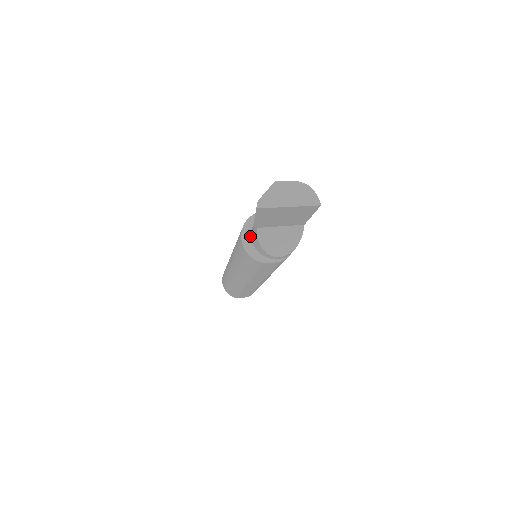
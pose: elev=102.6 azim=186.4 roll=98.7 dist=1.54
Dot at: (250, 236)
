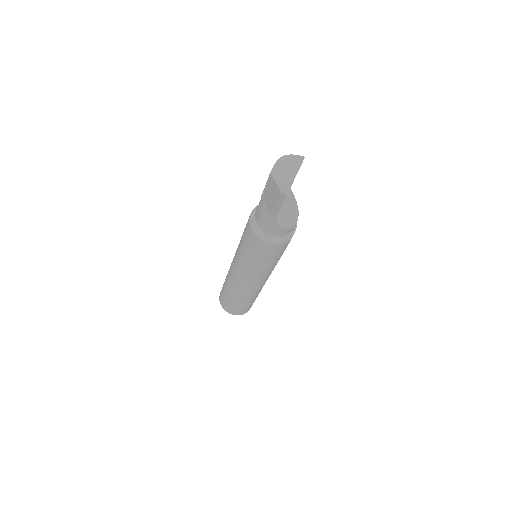
Dot at: (266, 234)
